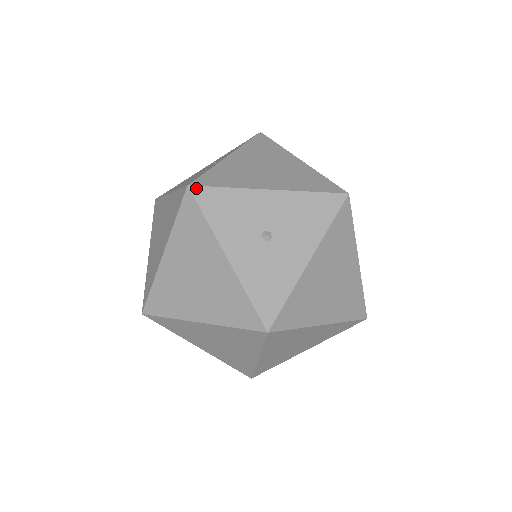
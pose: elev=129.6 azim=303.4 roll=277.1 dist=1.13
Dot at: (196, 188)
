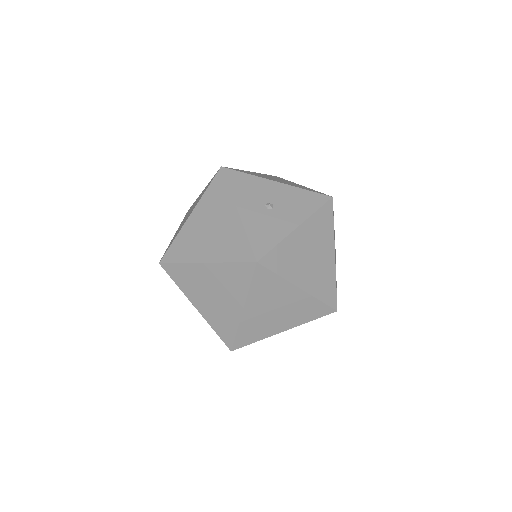
Dot at: (227, 169)
